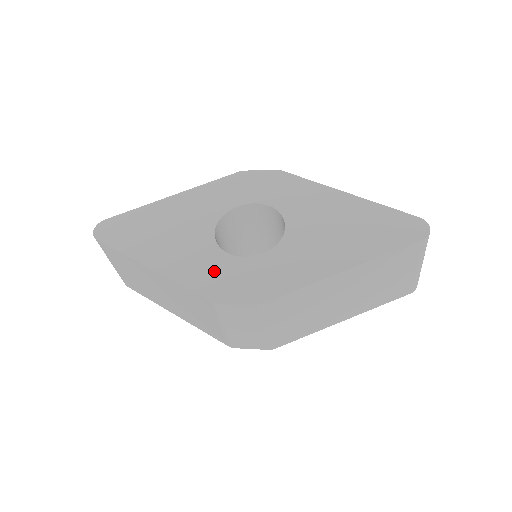
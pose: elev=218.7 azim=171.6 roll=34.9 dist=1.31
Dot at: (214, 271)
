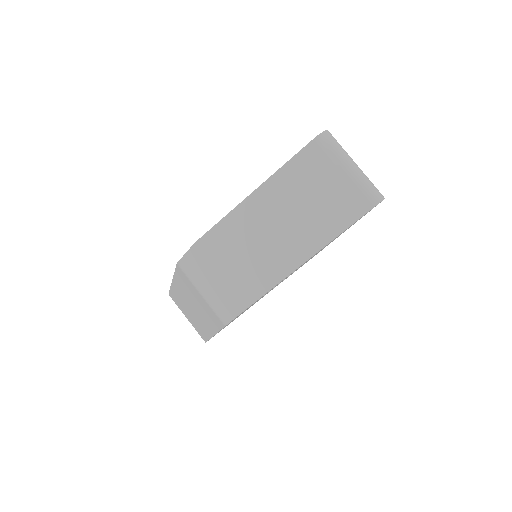
Dot at: occluded
